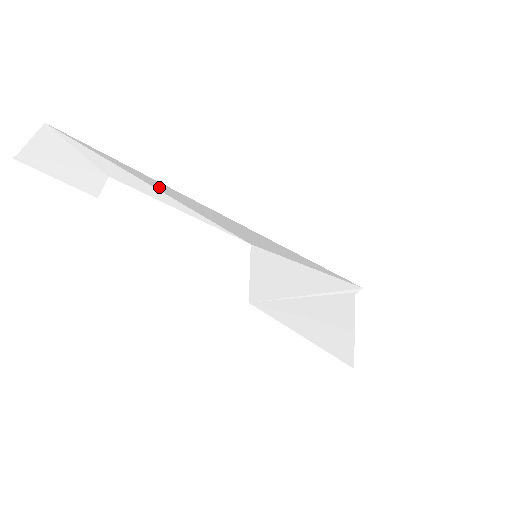
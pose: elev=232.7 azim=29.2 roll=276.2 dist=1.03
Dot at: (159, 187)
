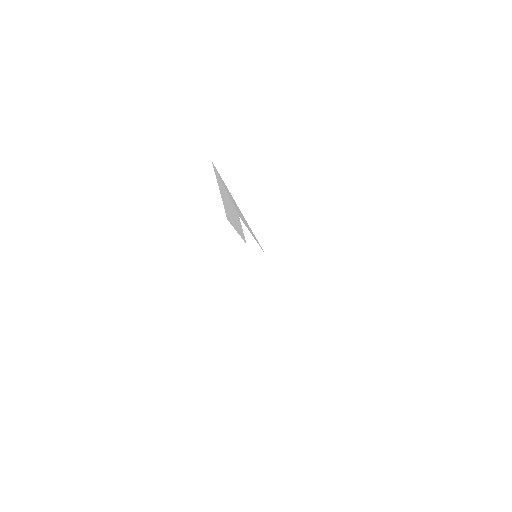
Dot at: occluded
